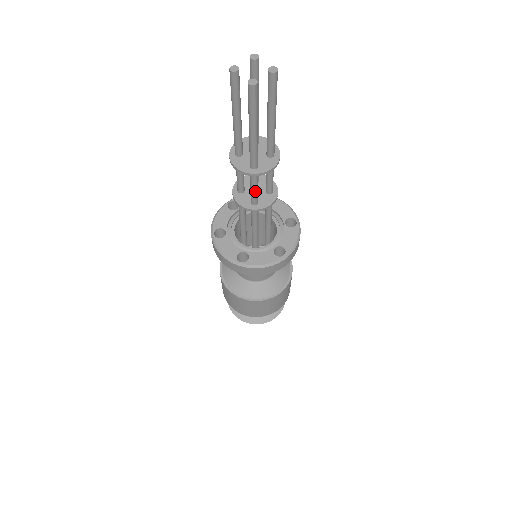
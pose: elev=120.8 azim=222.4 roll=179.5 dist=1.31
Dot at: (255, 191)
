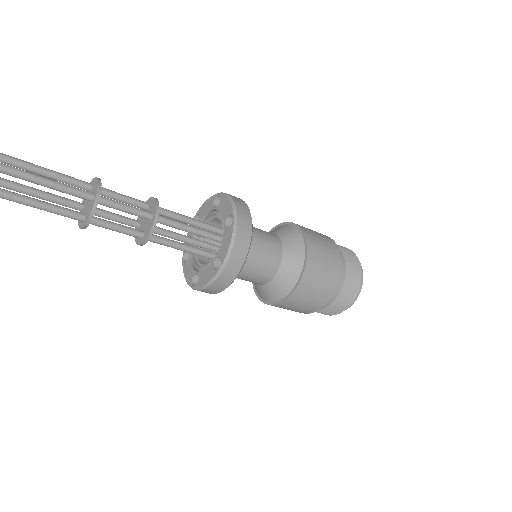
Dot at: (119, 231)
